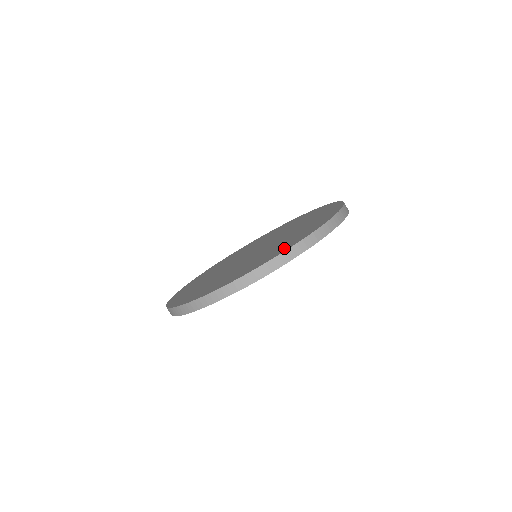
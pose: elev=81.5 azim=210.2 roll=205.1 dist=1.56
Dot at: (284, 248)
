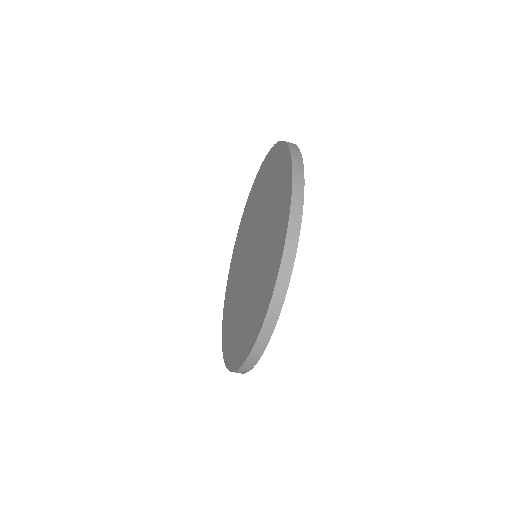
Dot at: (273, 273)
